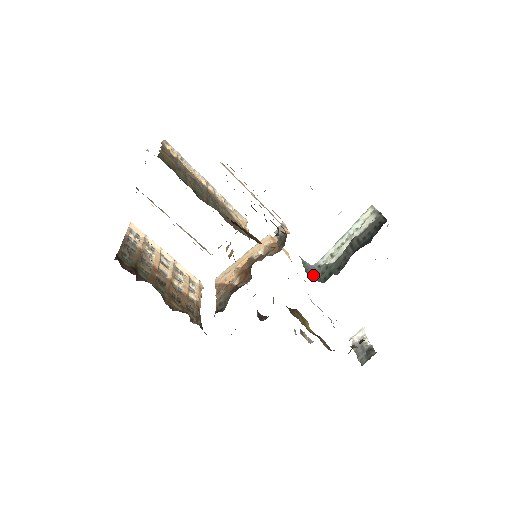
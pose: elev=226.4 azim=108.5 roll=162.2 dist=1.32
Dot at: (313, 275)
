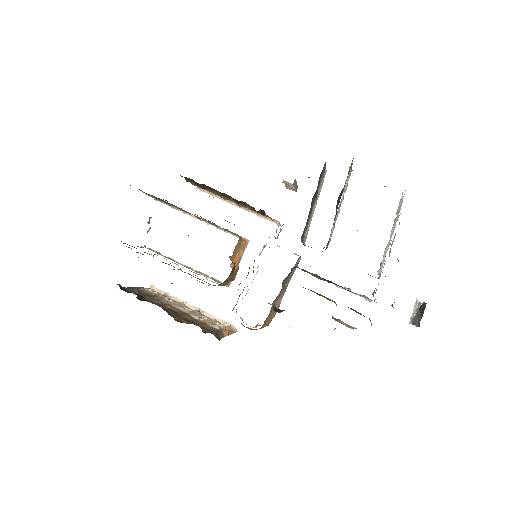
Dot at: occluded
